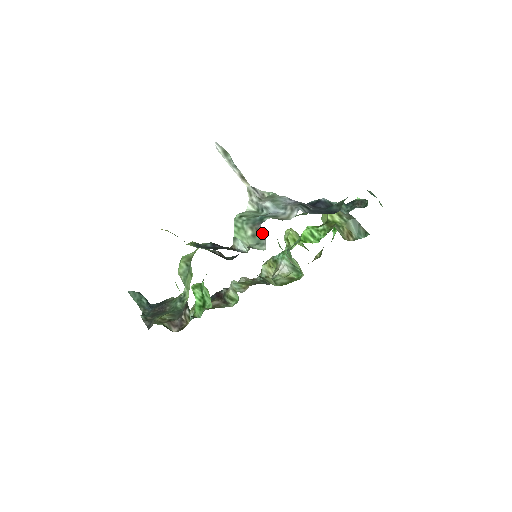
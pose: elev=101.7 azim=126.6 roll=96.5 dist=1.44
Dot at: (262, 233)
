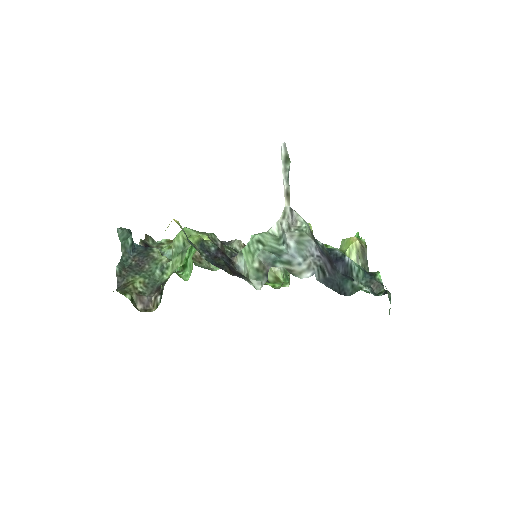
Dot at: (266, 275)
